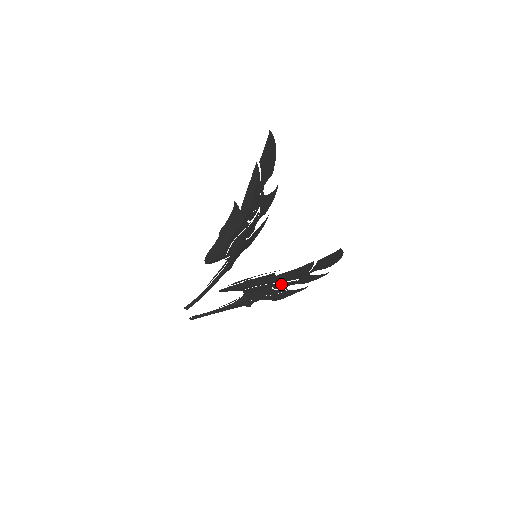
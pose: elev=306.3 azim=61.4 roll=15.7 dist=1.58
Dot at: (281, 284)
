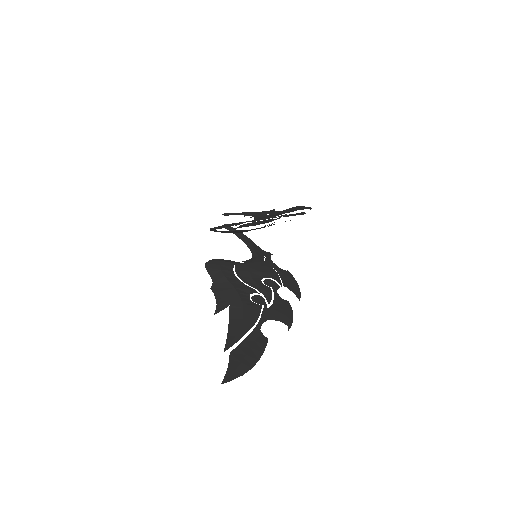
Dot at: occluded
